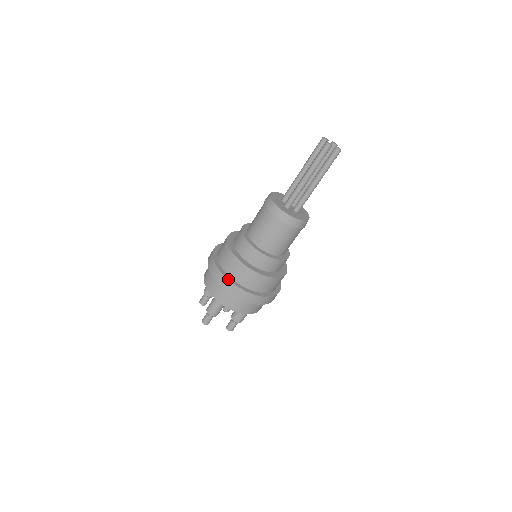
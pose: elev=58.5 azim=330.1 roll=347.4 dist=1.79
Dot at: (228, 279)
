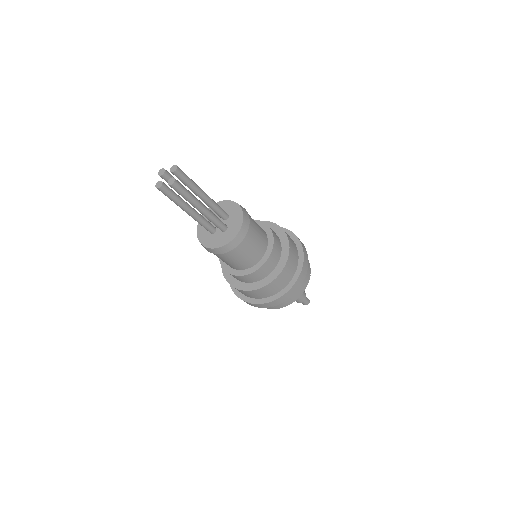
Dot at: (236, 295)
